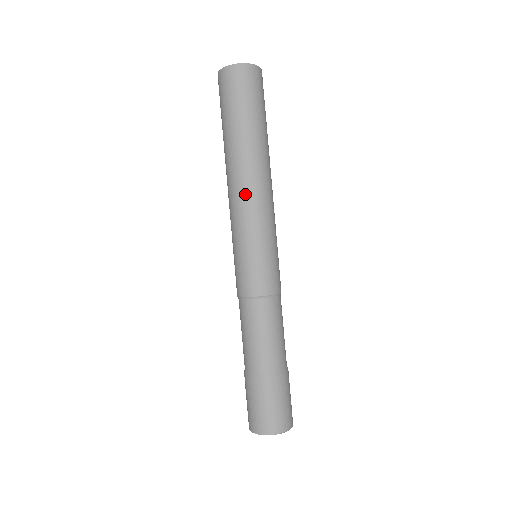
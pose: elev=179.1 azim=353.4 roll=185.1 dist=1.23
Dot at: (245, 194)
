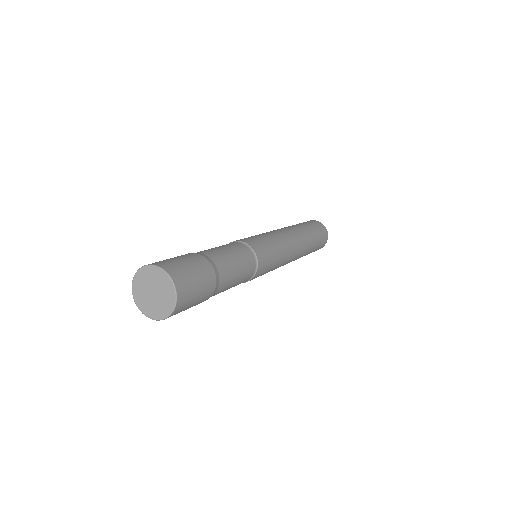
Dot at: (289, 234)
